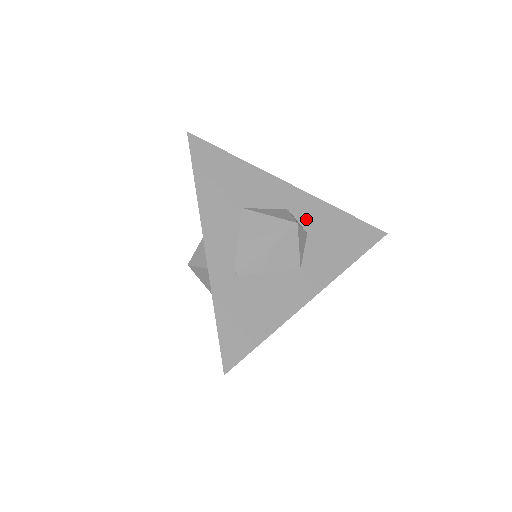
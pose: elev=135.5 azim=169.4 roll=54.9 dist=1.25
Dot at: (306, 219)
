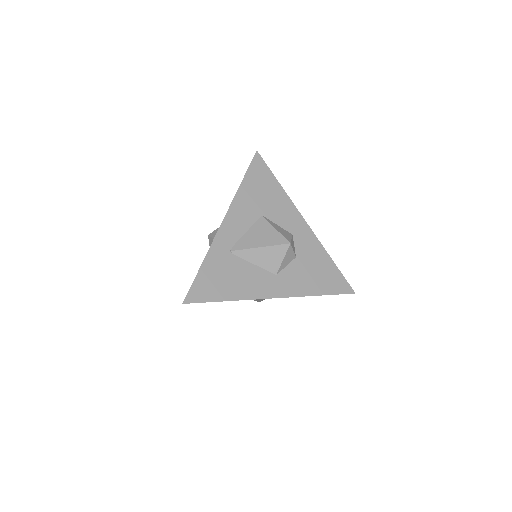
Dot at: (301, 248)
